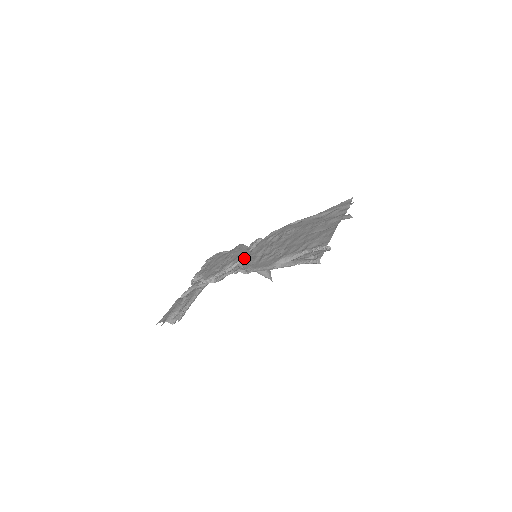
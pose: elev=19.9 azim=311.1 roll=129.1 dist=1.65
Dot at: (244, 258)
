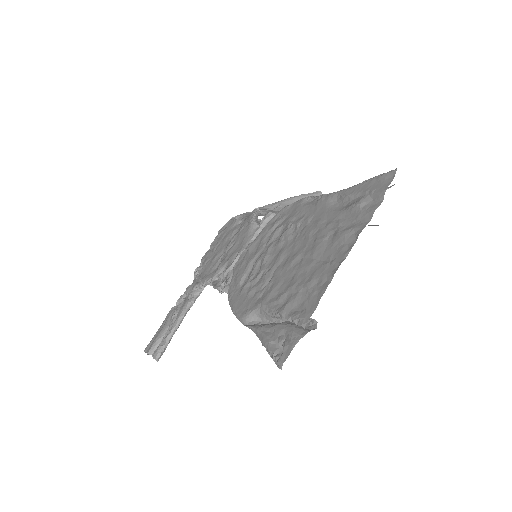
Dot at: (237, 262)
